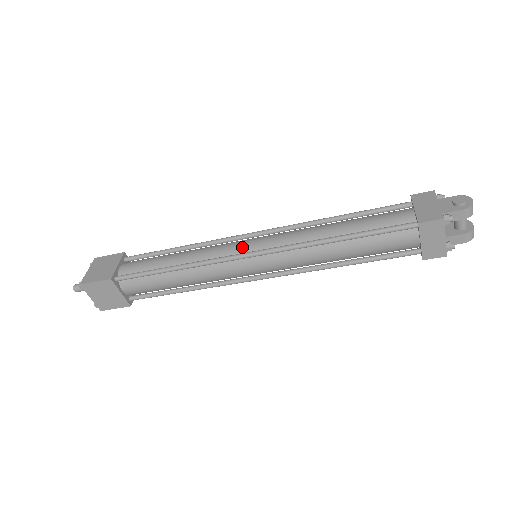
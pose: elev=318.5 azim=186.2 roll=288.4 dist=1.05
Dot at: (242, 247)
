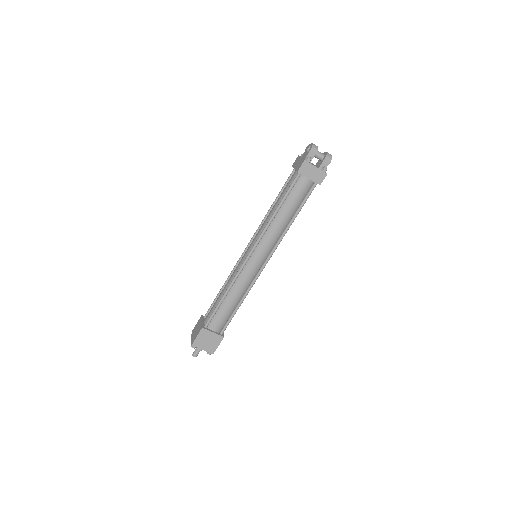
Dot at: (245, 256)
